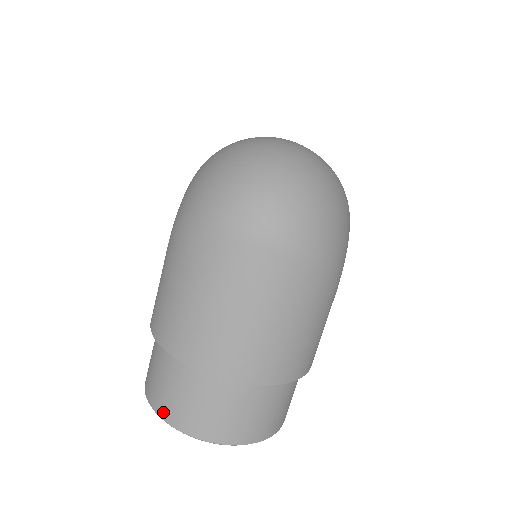
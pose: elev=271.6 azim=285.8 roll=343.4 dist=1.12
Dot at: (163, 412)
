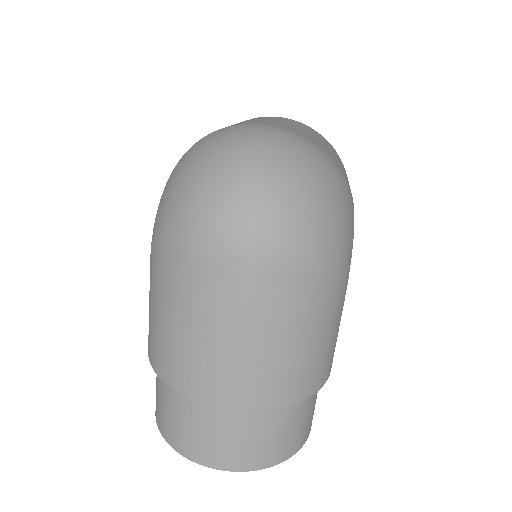
Dot at: (172, 441)
